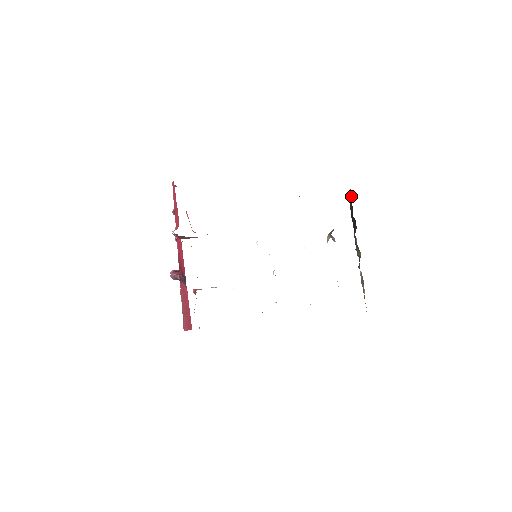
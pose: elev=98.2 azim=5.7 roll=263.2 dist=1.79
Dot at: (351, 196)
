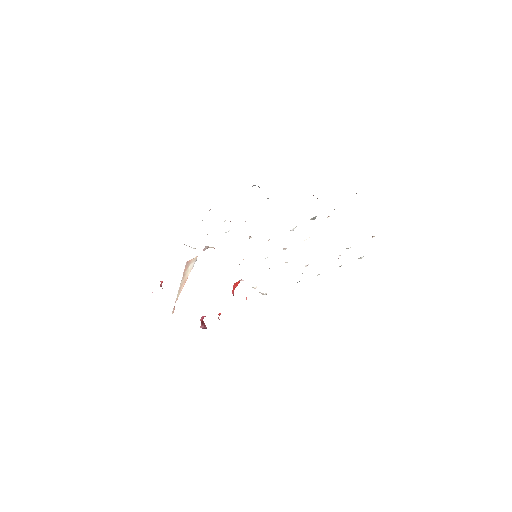
Dot at: occluded
